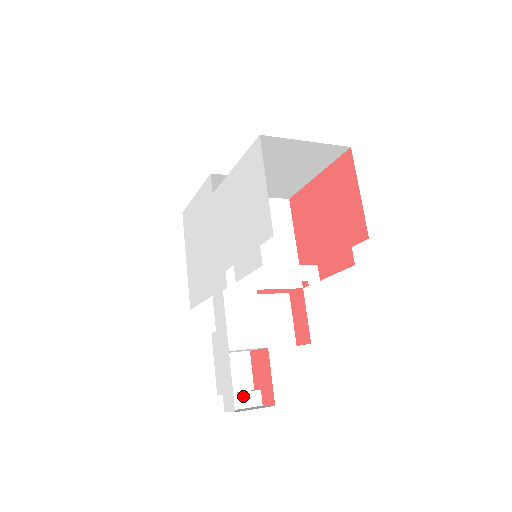
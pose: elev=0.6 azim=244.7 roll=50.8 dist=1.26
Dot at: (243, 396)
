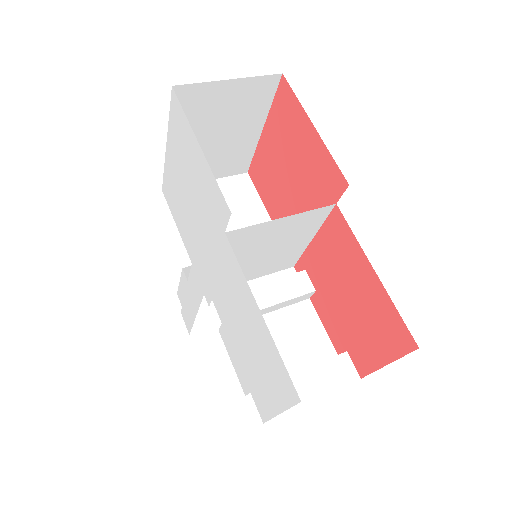
Dot at: occluded
